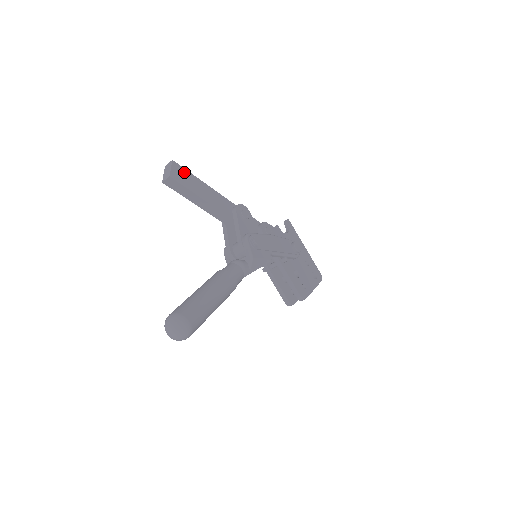
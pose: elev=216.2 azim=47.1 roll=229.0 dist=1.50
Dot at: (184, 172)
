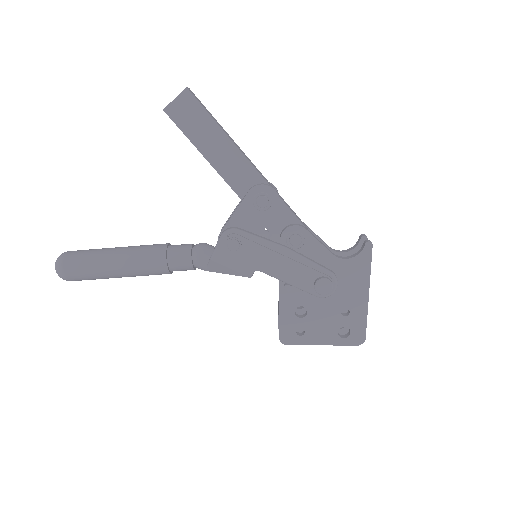
Dot at: (196, 109)
